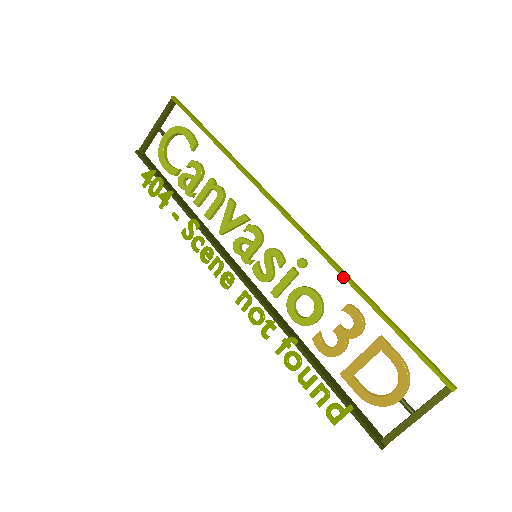
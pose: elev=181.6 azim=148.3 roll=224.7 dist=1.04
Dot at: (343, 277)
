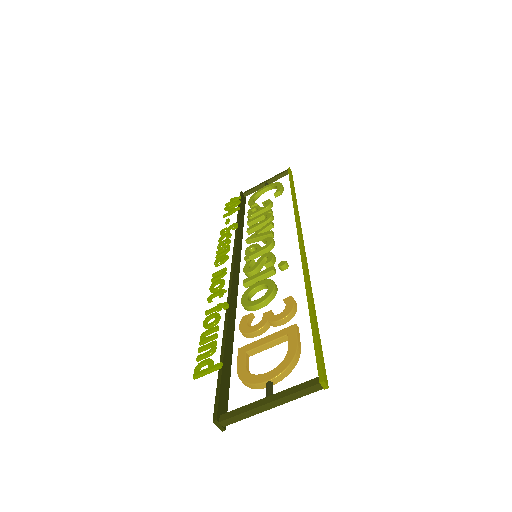
Dot at: (304, 275)
